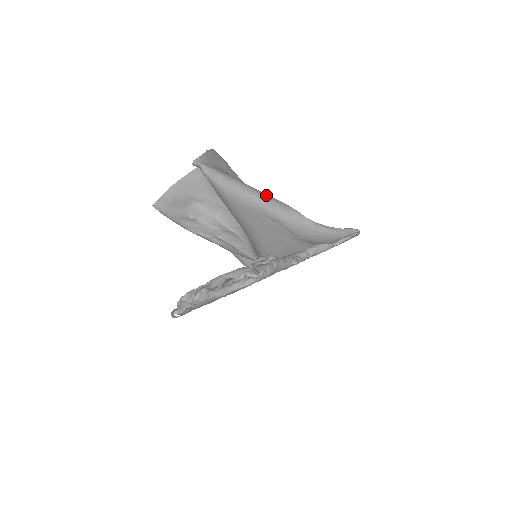
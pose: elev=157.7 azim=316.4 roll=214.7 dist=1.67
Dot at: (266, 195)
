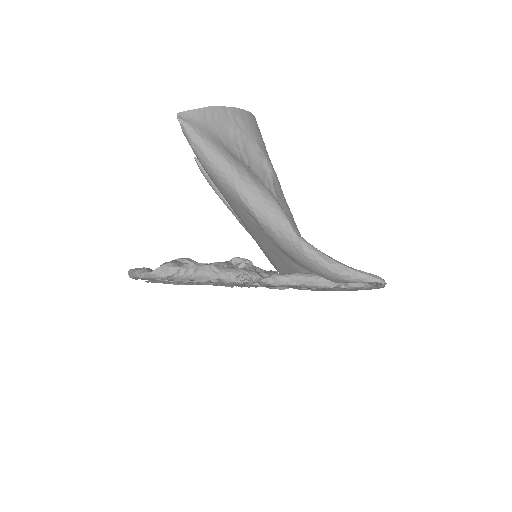
Dot at: (252, 182)
